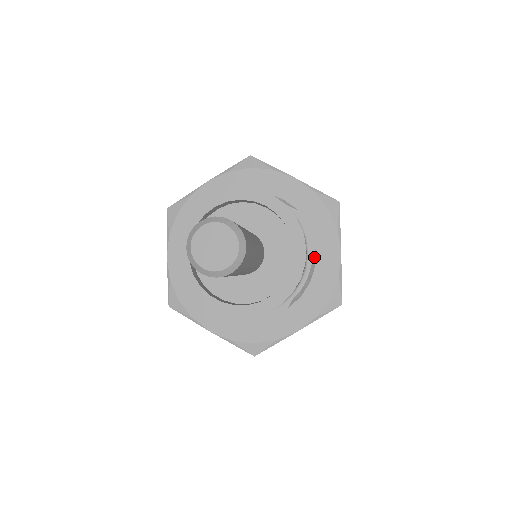
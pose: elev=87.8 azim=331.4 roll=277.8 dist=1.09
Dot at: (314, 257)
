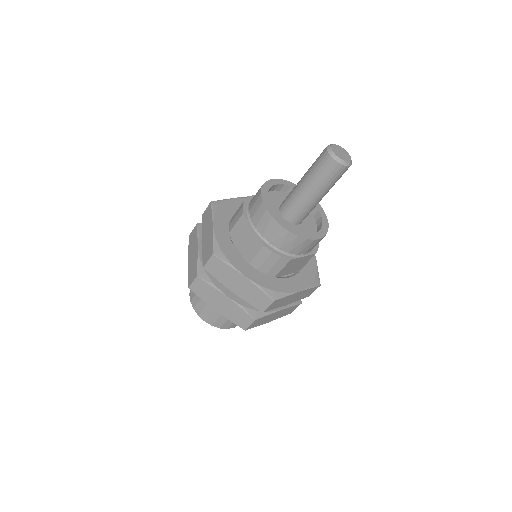
Dot at: occluded
